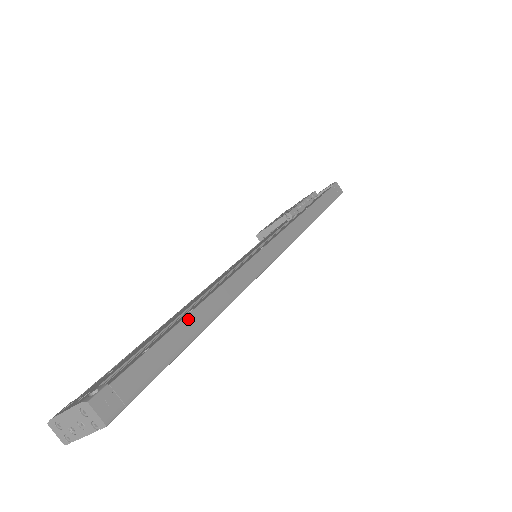
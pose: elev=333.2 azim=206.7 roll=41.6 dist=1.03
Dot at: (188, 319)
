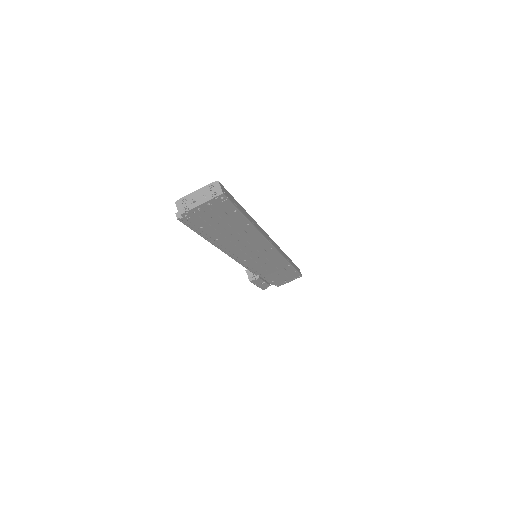
Dot at: (245, 211)
